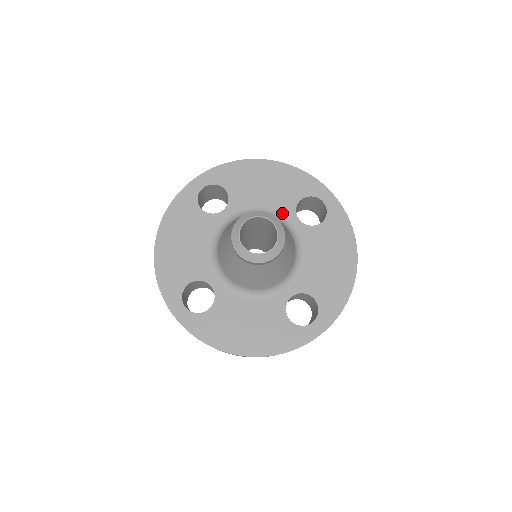
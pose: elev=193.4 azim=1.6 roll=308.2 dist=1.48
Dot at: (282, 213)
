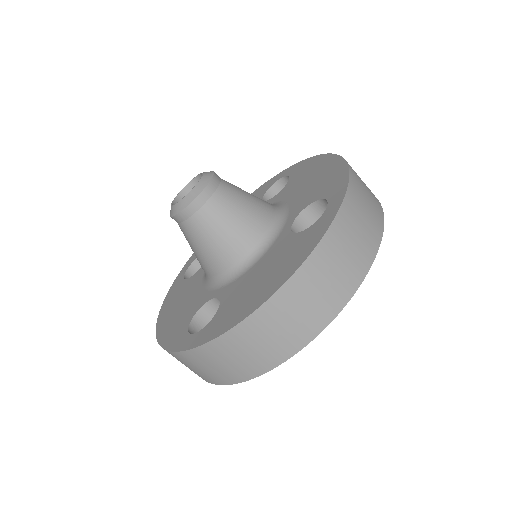
Dot at: occluded
